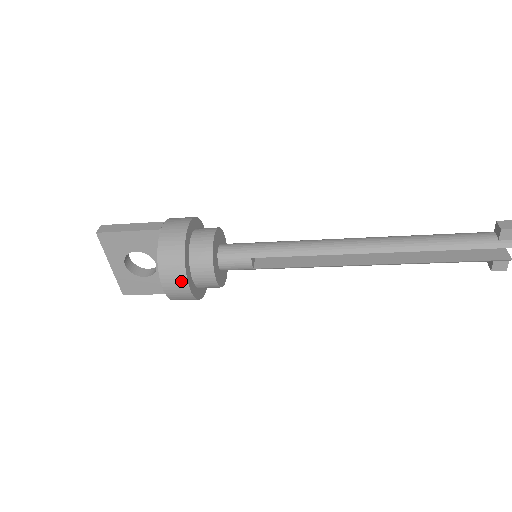
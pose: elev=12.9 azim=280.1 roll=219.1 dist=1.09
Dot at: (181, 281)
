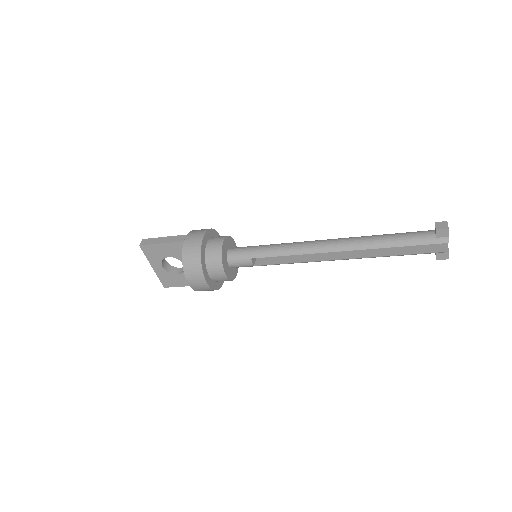
Dot at: (200, 279)
